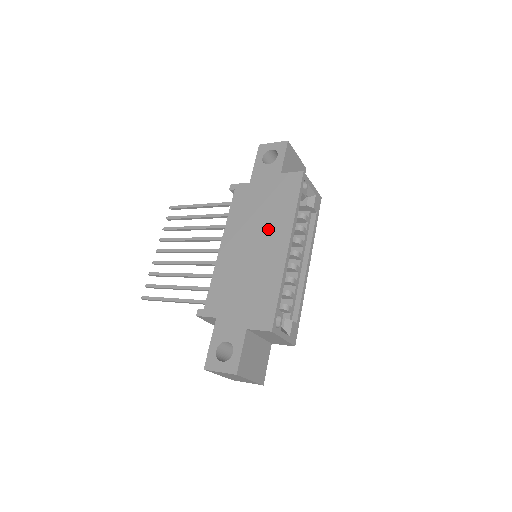
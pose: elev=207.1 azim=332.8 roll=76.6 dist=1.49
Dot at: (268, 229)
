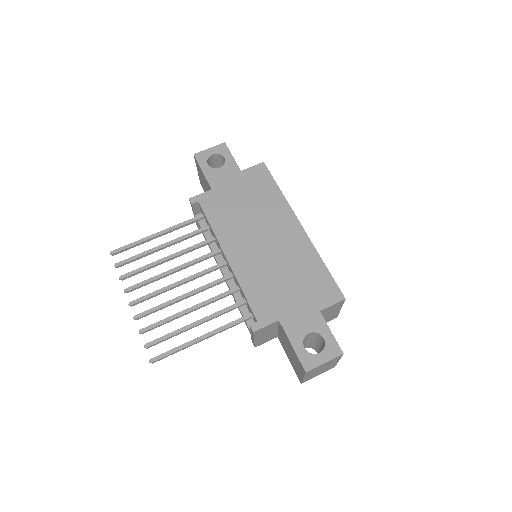
Dot at: (268, 220)
